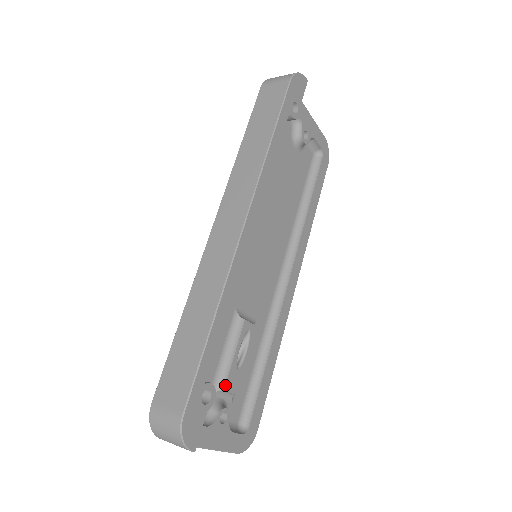
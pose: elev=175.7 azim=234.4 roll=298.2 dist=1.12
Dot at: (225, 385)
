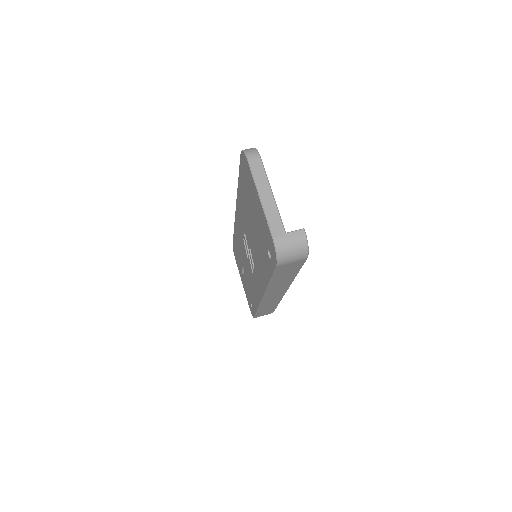
Dot at: occluded
